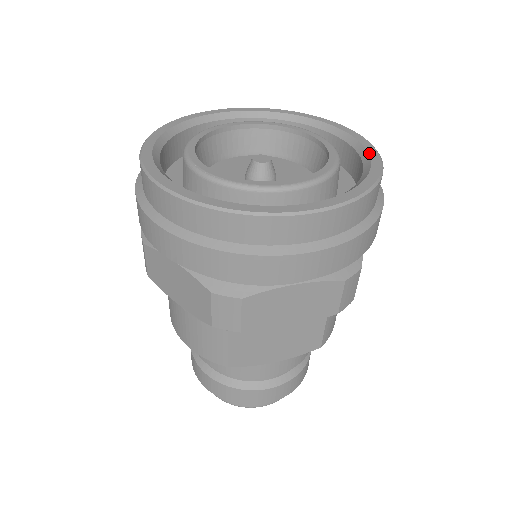
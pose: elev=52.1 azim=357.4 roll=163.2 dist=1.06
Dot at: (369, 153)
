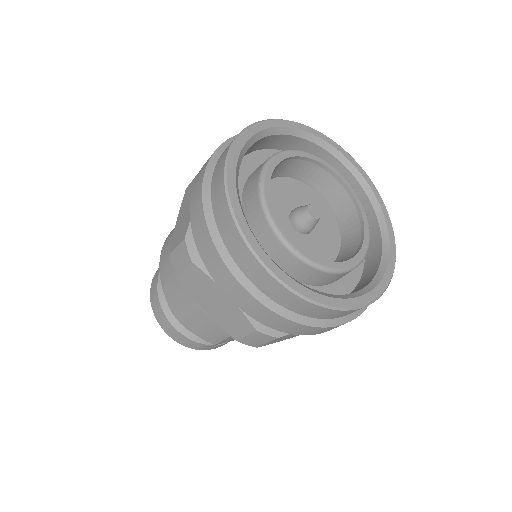
Dot at: (387, 225)
